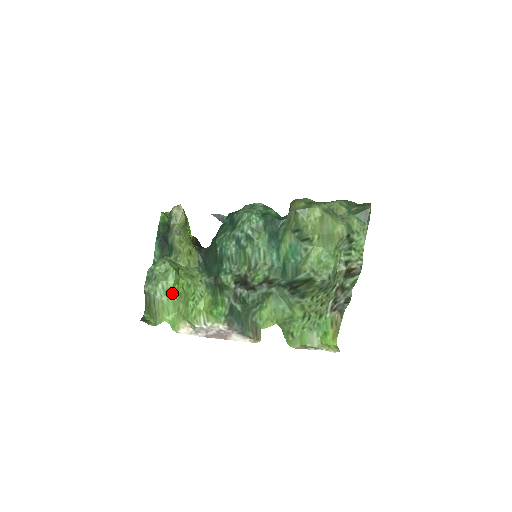
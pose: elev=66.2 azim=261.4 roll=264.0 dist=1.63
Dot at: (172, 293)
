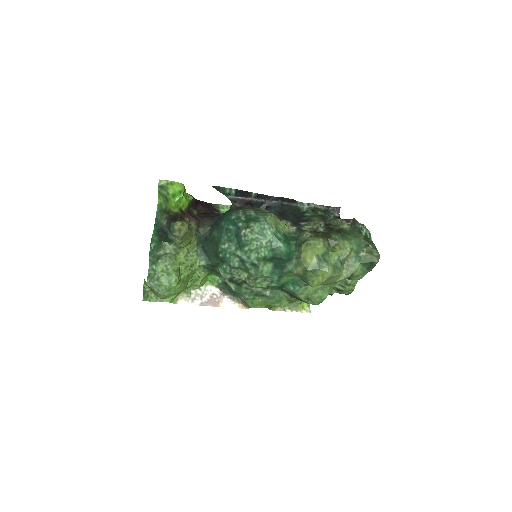
Dot at: (174, 289)
